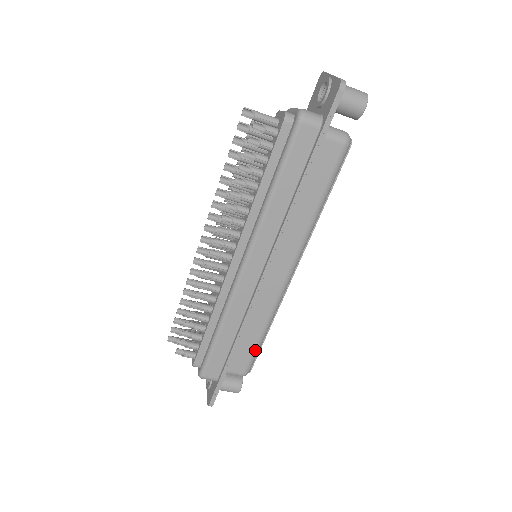
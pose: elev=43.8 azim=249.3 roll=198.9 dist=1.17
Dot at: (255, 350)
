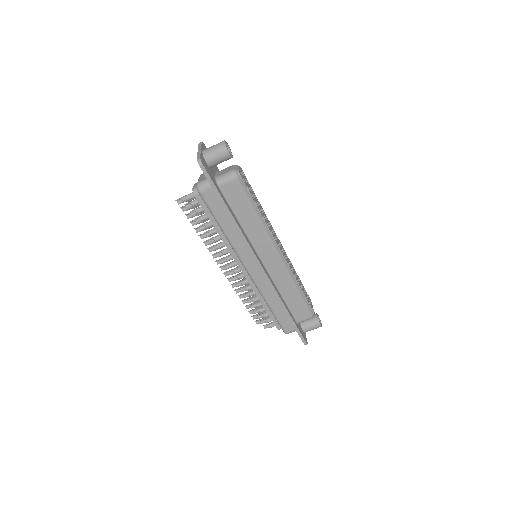
Dot at: (302, 302)
